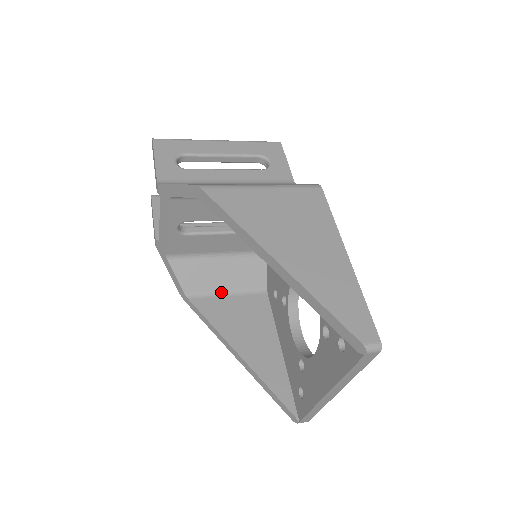
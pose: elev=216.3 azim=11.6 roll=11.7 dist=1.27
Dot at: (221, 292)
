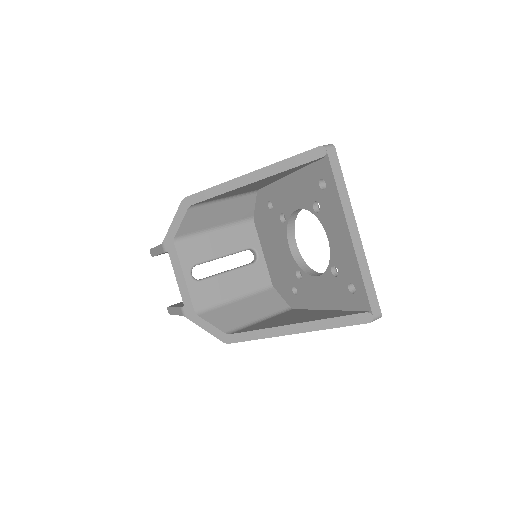
Dot at: (255, 322)
